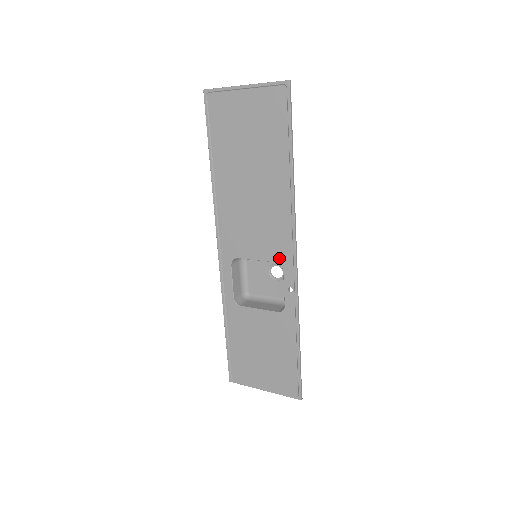
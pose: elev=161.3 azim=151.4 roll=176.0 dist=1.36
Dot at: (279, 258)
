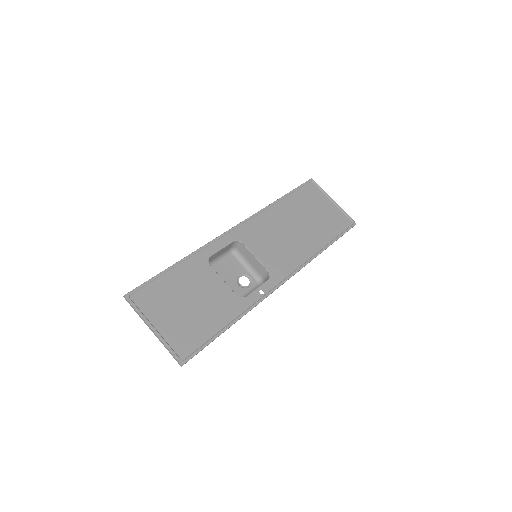
Dot at: (273, 271)
